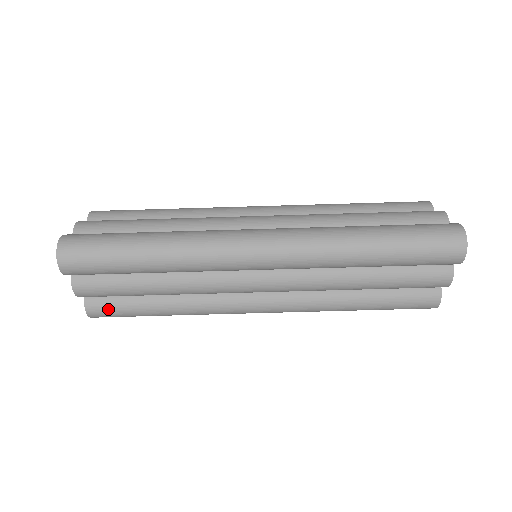
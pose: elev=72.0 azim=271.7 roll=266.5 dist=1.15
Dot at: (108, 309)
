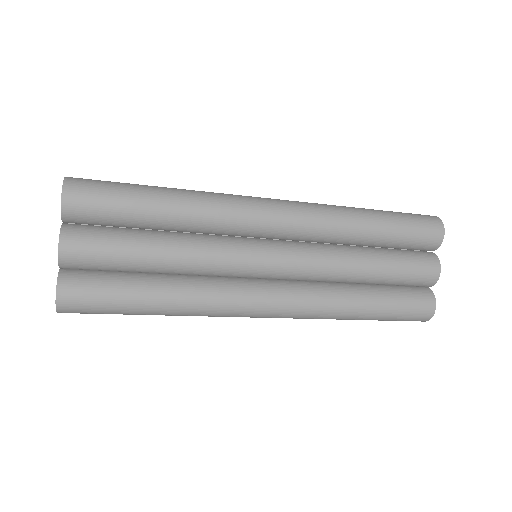
Dot at: occluded
